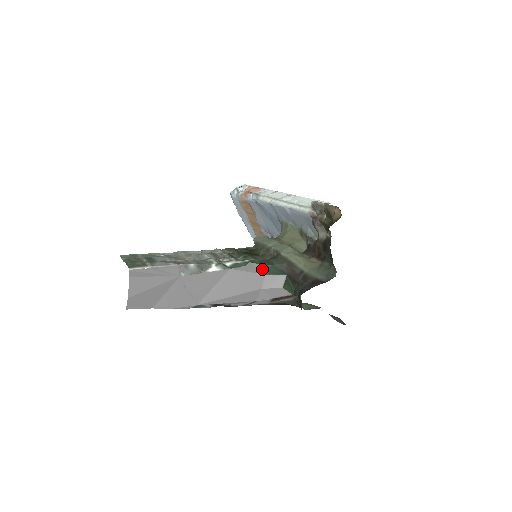
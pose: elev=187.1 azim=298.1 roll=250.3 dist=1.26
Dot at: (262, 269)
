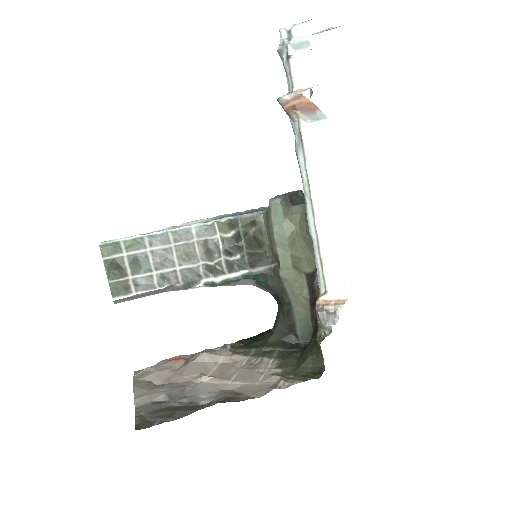
Dot at: (254, 282)
